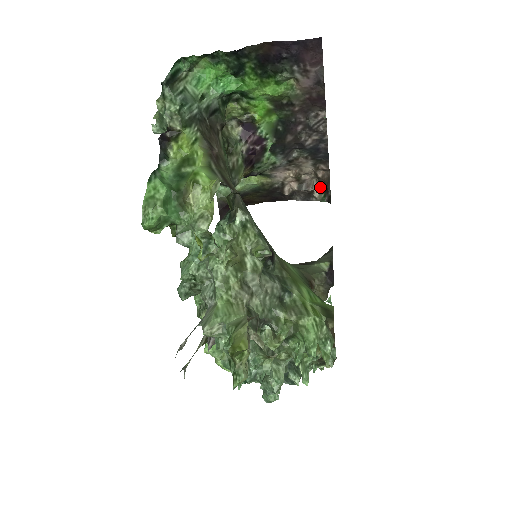
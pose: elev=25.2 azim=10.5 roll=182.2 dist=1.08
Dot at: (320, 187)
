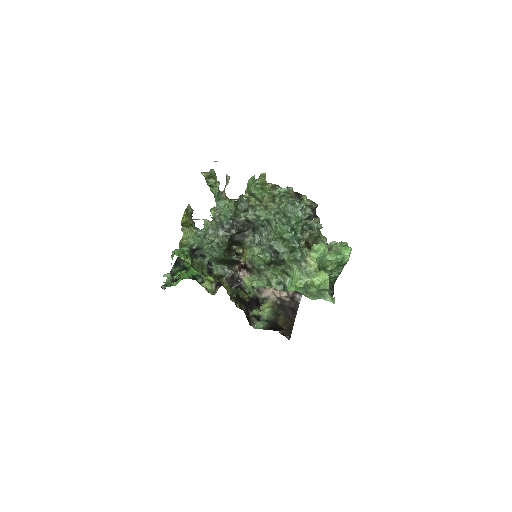
Dot at: occluded
